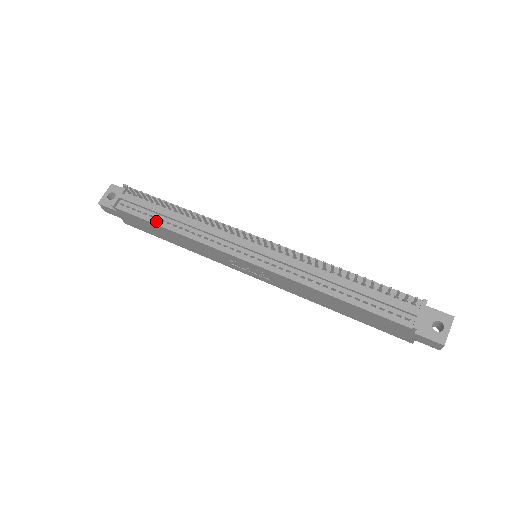
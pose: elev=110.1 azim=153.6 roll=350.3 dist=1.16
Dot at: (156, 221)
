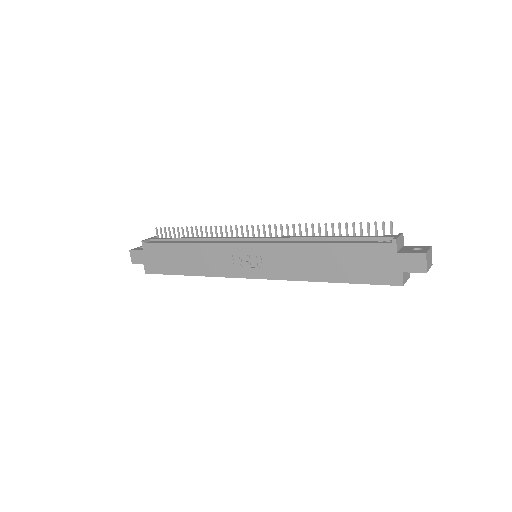
Dot at: (176, 243)
